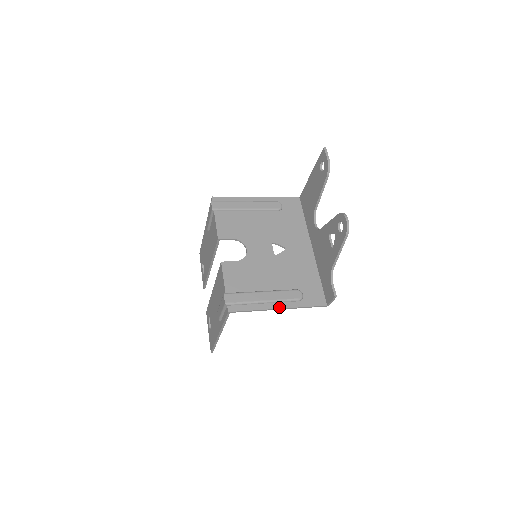
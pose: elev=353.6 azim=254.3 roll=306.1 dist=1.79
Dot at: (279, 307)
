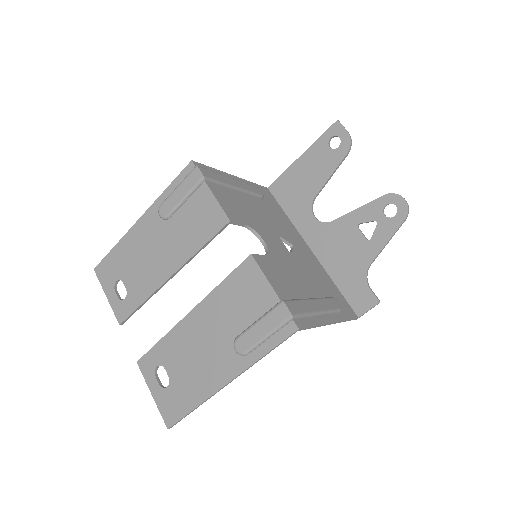
Dot at: (332, 320)
